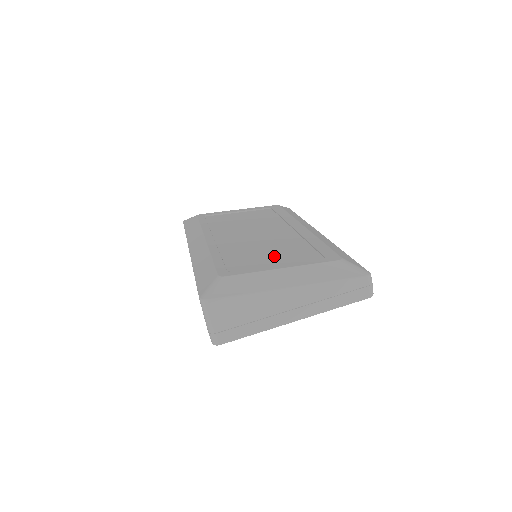
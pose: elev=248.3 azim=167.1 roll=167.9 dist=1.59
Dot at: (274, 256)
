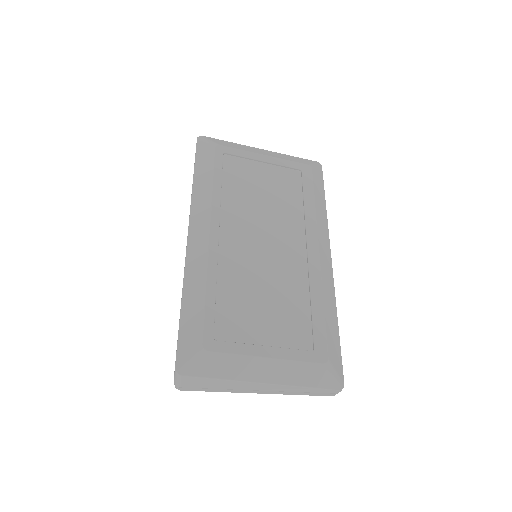
Dot at: (268, 318)
